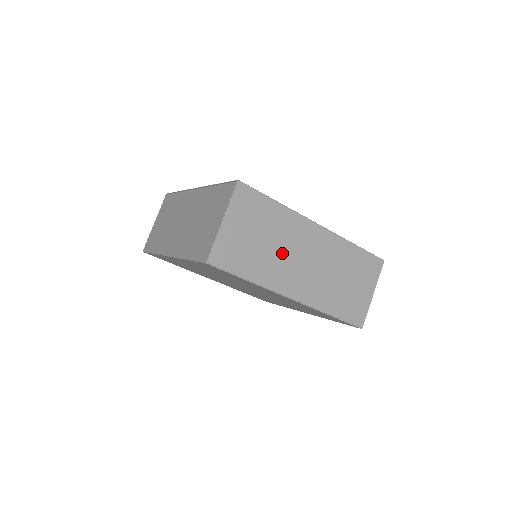
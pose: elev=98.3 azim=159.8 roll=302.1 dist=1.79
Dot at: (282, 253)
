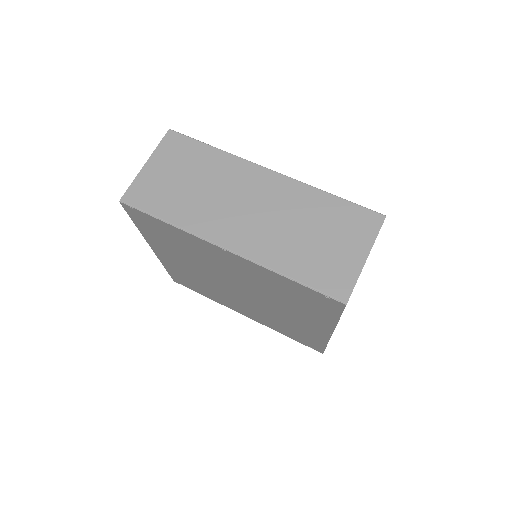
Dot at: (215, 197)
